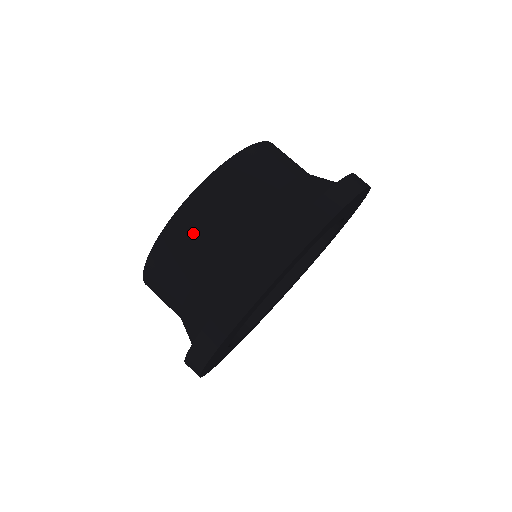
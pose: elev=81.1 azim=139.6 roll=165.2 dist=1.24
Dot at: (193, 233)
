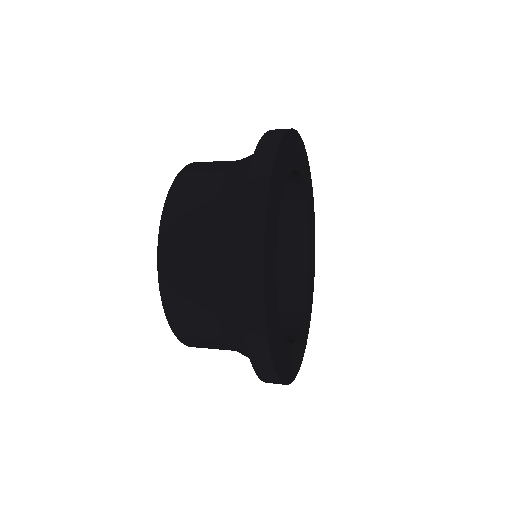
Dot at: (203, 344)
